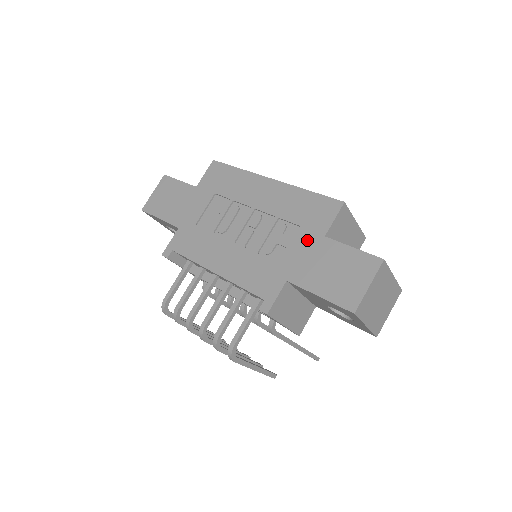
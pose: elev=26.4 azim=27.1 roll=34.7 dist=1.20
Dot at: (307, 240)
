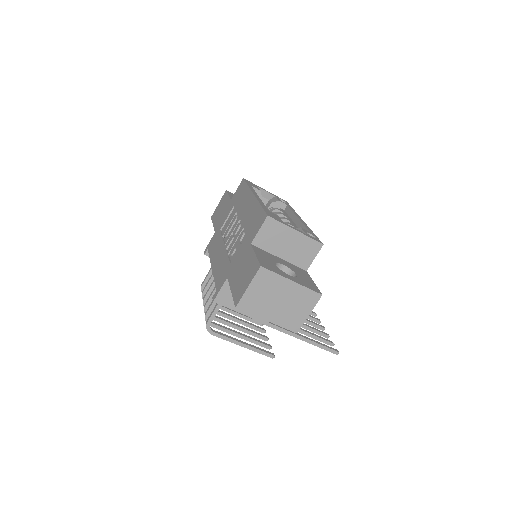
Dot at: (244, 246)
